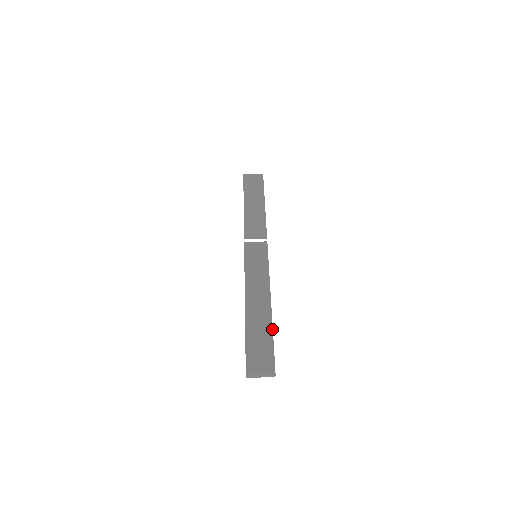
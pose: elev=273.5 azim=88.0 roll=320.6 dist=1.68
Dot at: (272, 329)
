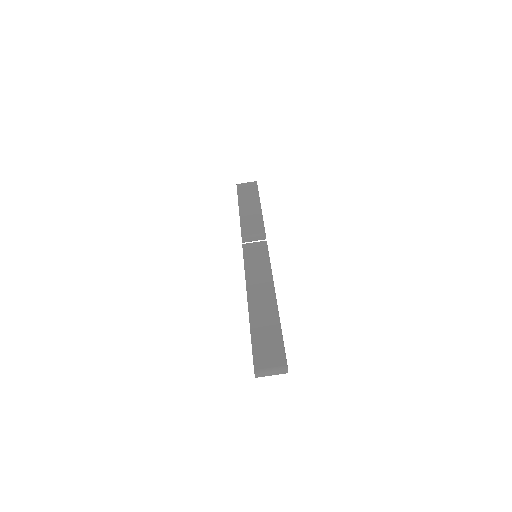
Dot at: (280, 323)
